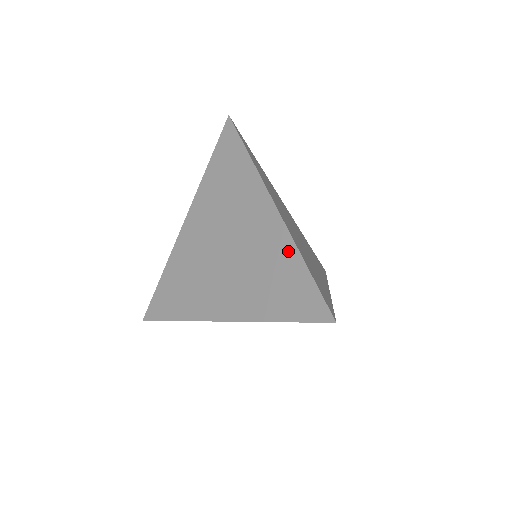
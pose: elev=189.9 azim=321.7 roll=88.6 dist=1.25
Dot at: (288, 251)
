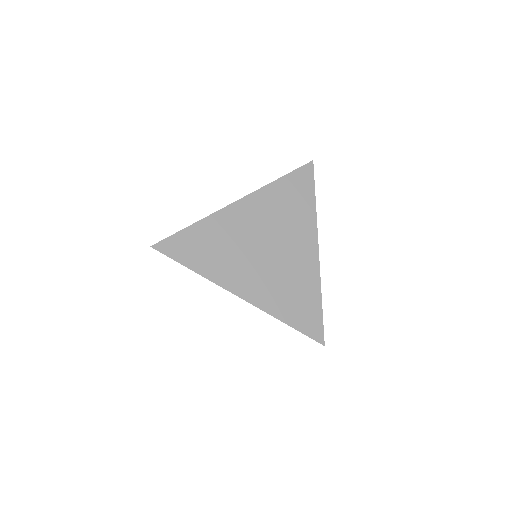
Dot at: (314, 285)
